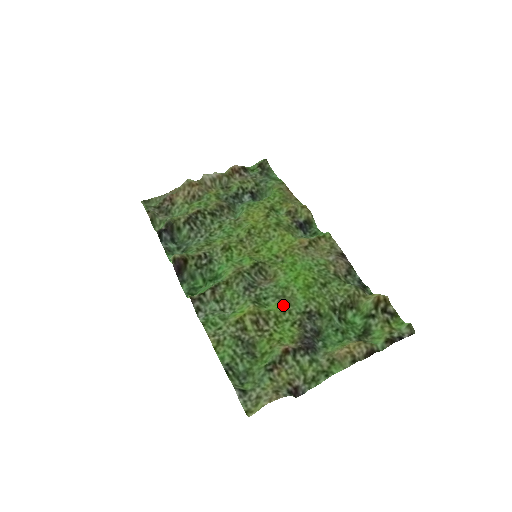
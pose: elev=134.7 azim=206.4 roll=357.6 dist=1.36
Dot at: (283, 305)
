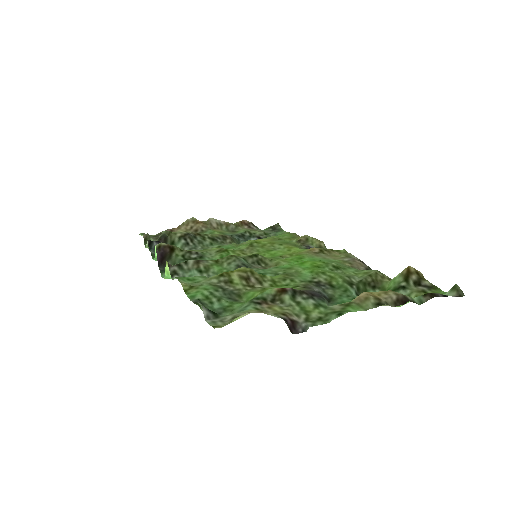
Dot at: (283, 275)
